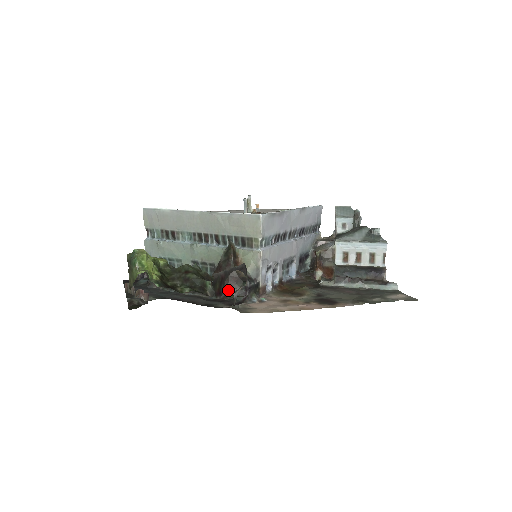
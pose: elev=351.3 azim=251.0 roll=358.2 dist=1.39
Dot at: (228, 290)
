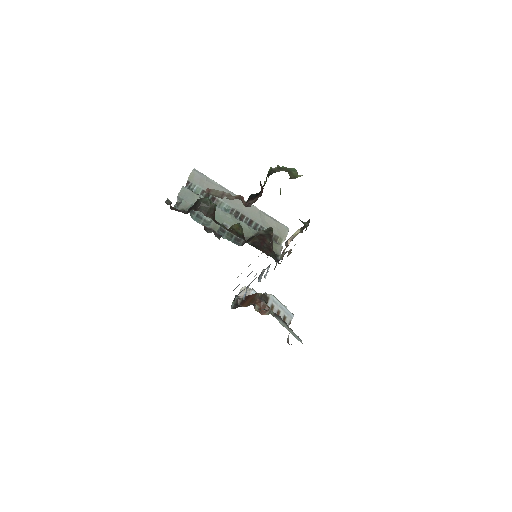
Dot at: (269, 250)
